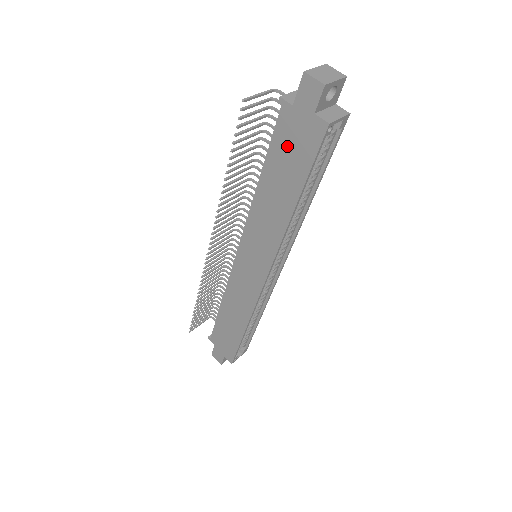
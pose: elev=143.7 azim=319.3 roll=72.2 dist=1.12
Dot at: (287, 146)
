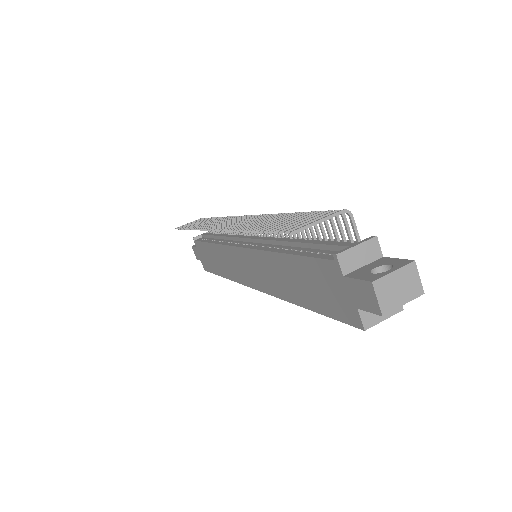
Dot at: (319, 280)
